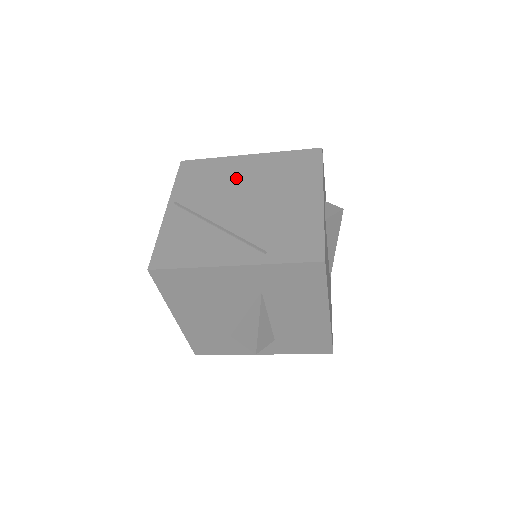
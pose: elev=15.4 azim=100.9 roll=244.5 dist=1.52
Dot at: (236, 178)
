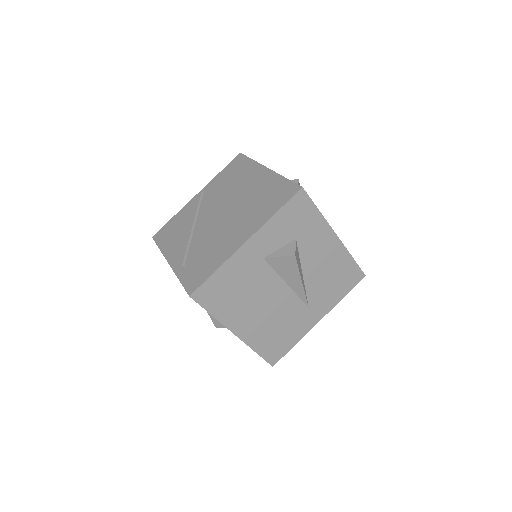
Dot at: (239, 188)
